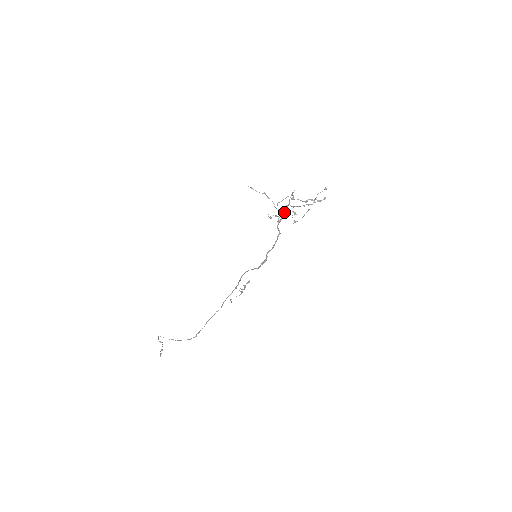
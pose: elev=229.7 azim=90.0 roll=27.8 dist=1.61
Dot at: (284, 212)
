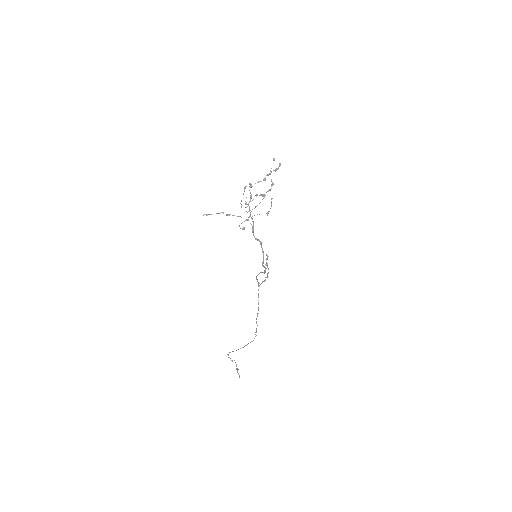
Dot at: occluded
